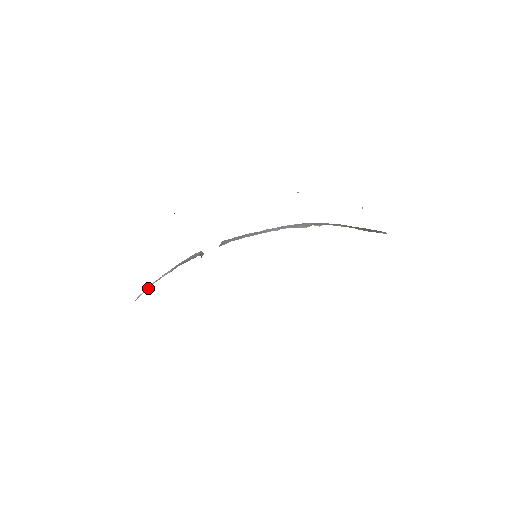
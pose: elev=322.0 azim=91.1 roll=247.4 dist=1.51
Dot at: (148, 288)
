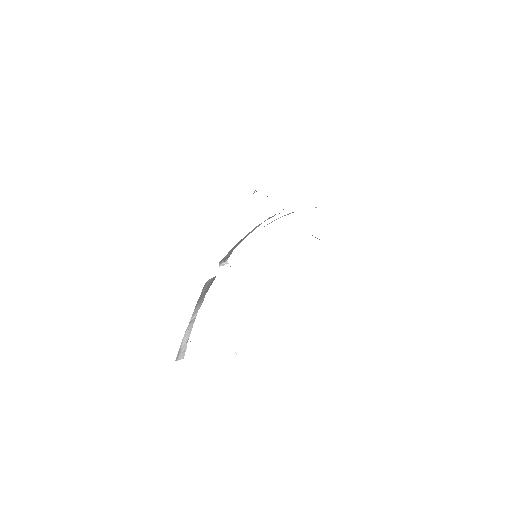
Dot at: occluded
